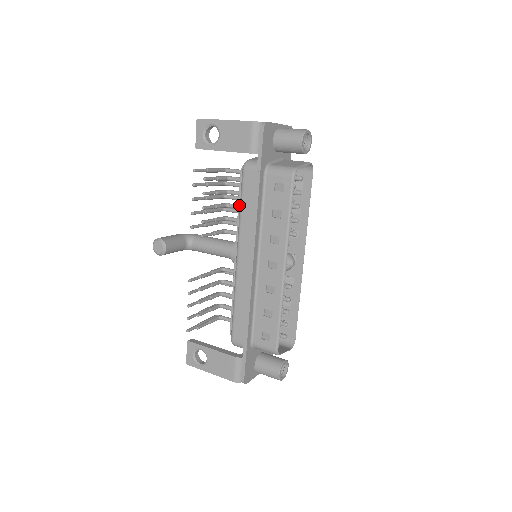
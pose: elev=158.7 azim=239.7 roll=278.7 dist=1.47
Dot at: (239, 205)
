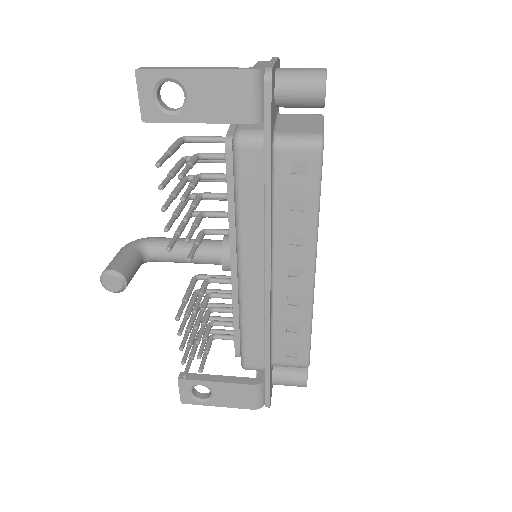
Dot at: (229, 197)
